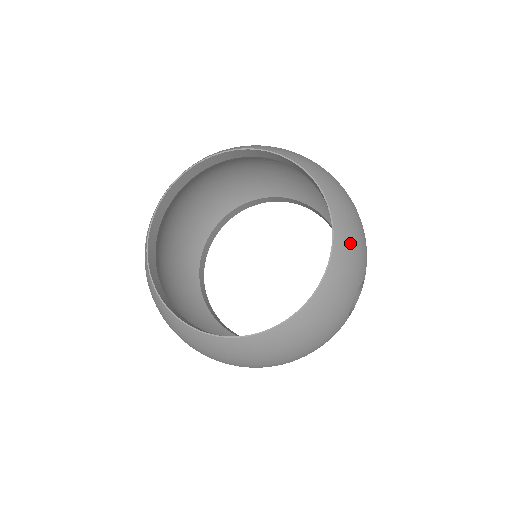
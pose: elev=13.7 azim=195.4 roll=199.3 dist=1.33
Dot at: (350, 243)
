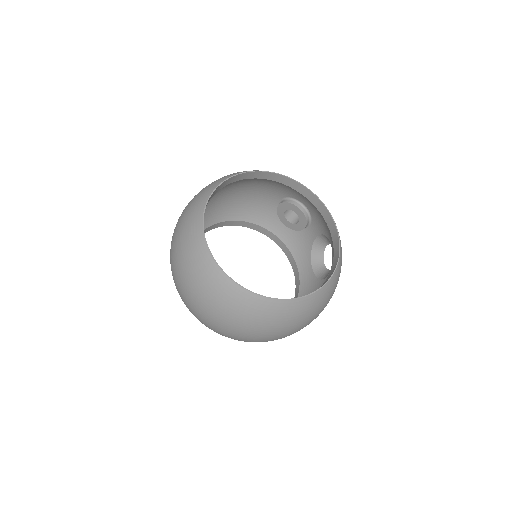
Dot at: occluded
